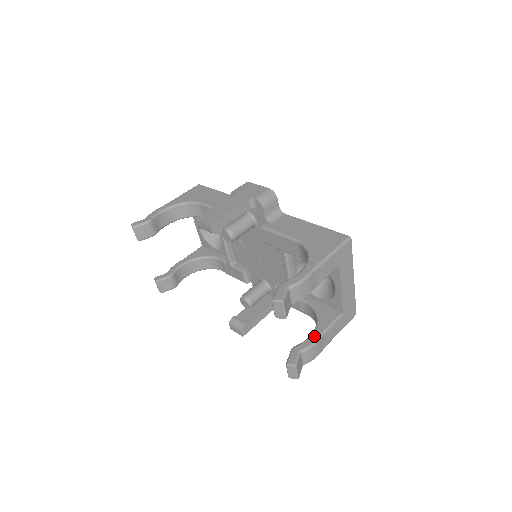
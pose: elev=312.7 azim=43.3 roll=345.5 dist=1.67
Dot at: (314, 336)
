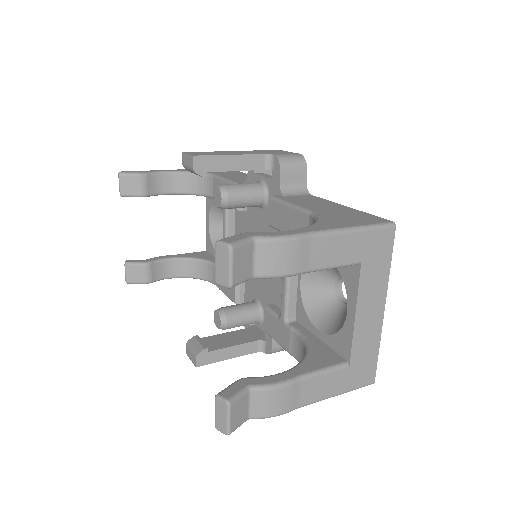
Dot at: (285, 374)
